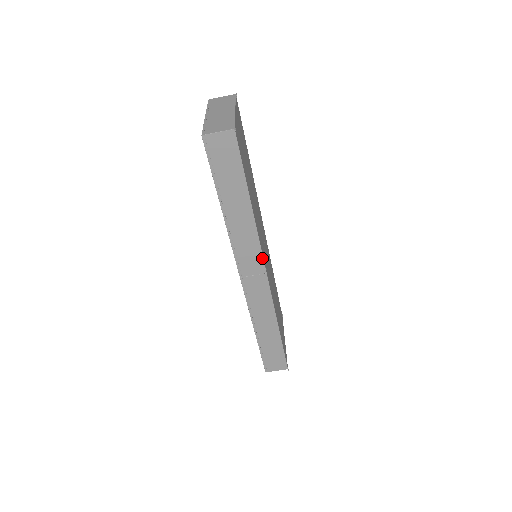
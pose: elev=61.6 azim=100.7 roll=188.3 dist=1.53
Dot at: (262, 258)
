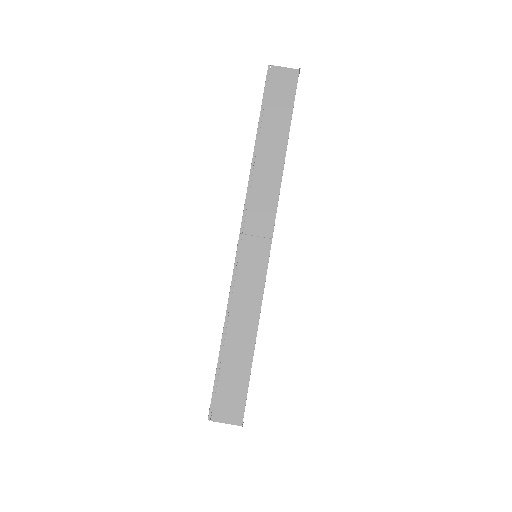
Dot at: (274, 216)
